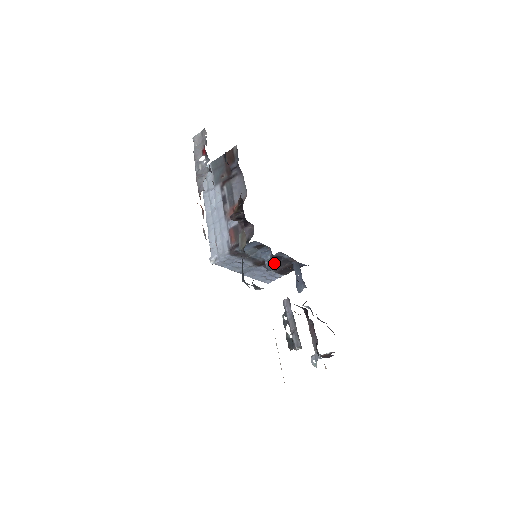
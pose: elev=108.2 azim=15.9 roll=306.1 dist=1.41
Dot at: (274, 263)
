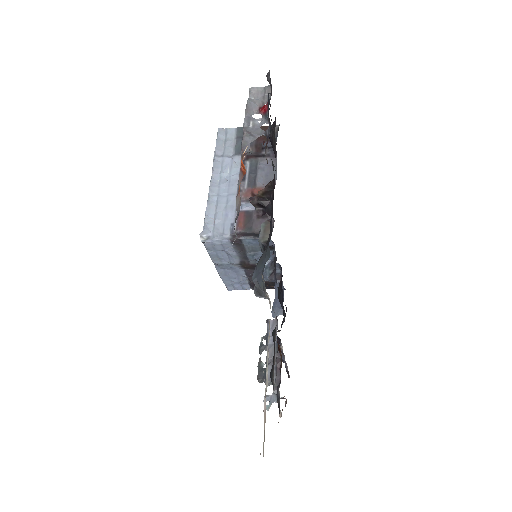
Dot at: (273, 273)
